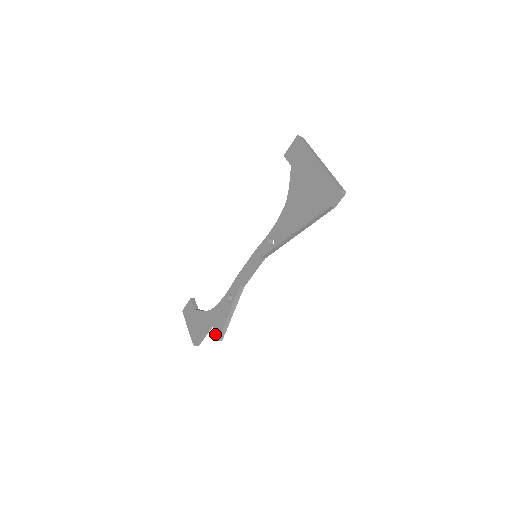
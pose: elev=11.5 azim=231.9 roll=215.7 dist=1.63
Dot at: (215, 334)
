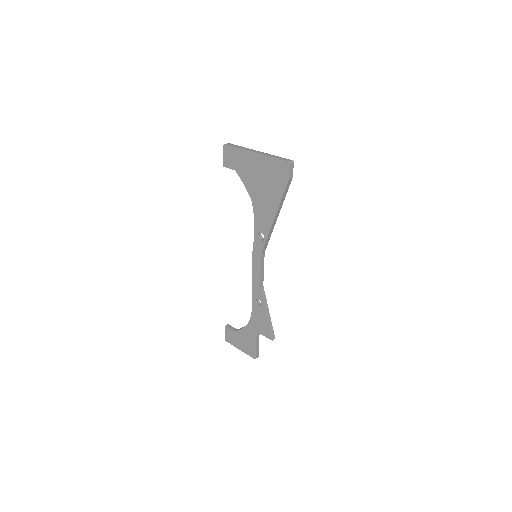
Dot at: (266, 337)
